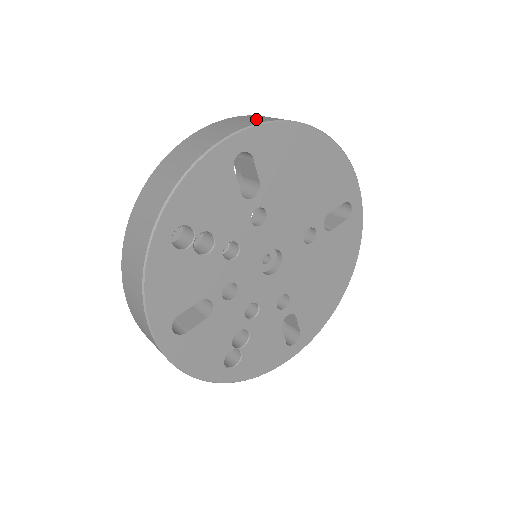
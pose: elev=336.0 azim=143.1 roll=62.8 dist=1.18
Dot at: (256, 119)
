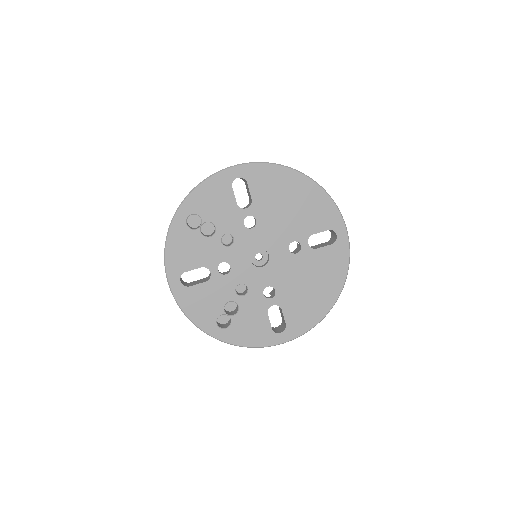
Dot at: occluded
